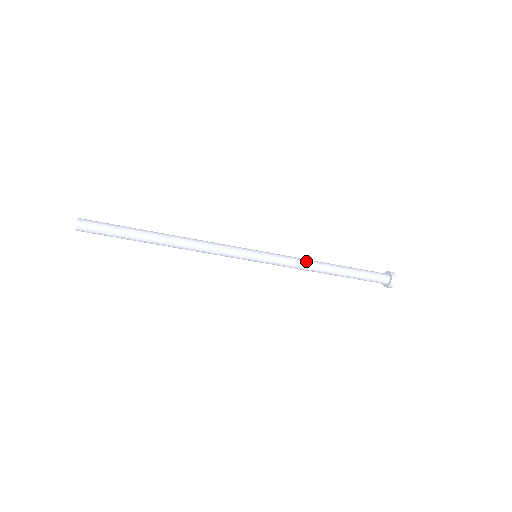
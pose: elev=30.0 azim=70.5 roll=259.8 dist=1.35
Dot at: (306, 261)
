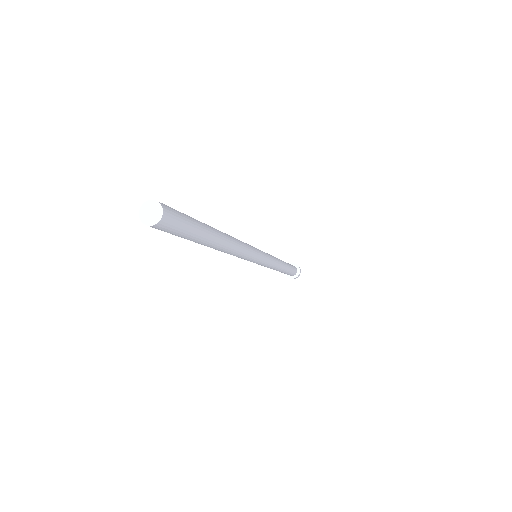
Dot at: (278, 261)
